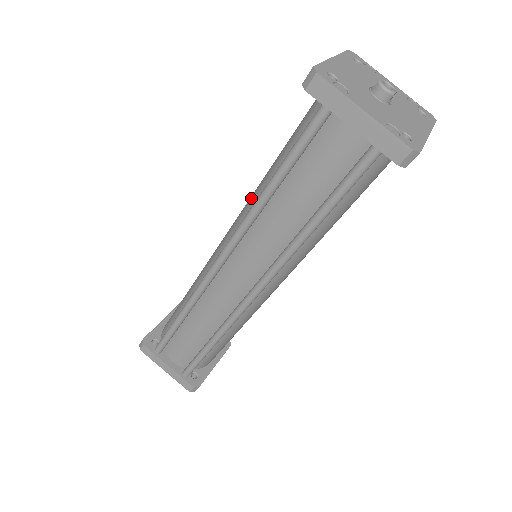
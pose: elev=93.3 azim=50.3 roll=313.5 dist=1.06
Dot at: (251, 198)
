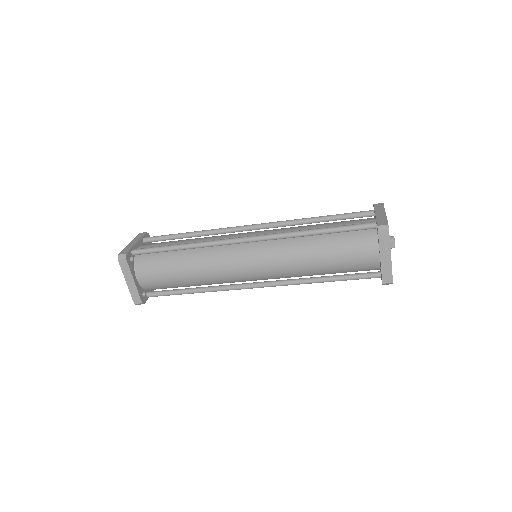
Dot at: occluded
